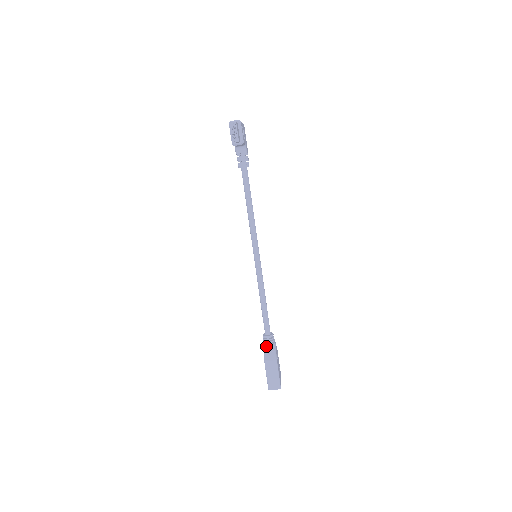
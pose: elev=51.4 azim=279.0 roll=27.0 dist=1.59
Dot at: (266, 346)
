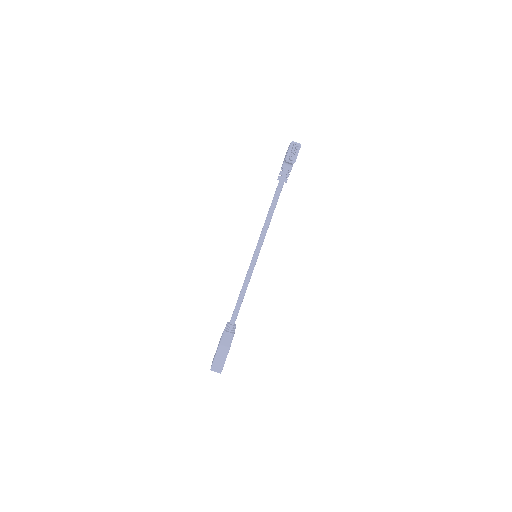
Dot at: (226, 333)
